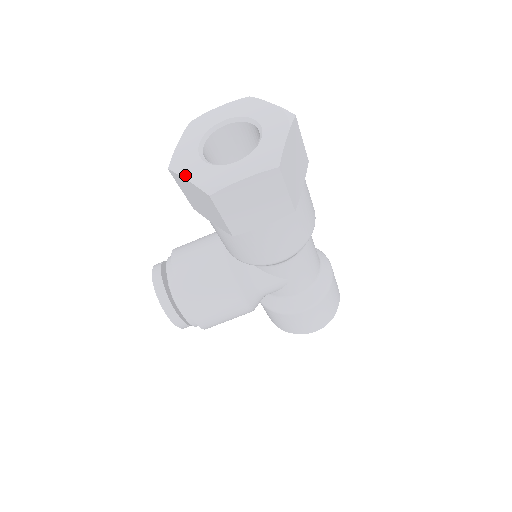
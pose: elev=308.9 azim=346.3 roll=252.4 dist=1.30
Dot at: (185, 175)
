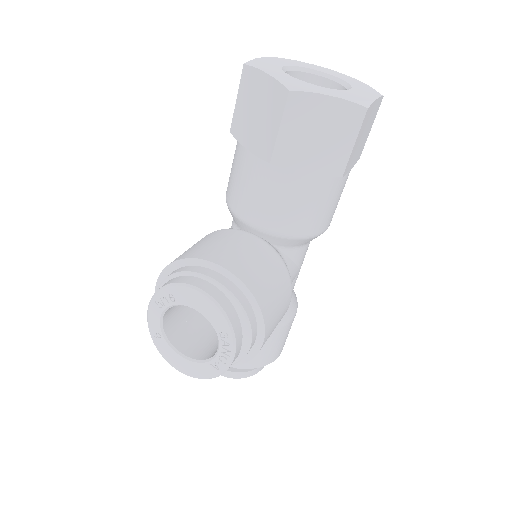
Dot at: (323, 93)
